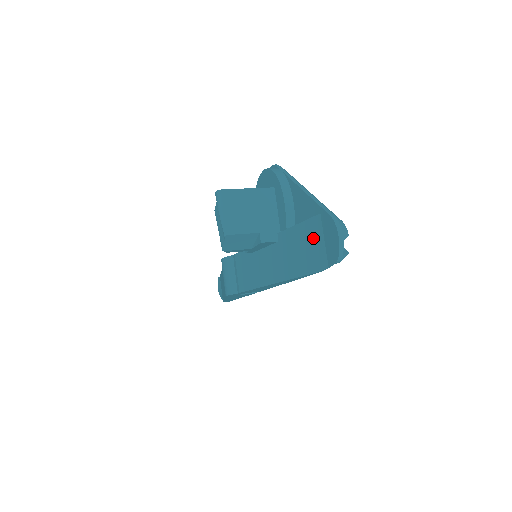
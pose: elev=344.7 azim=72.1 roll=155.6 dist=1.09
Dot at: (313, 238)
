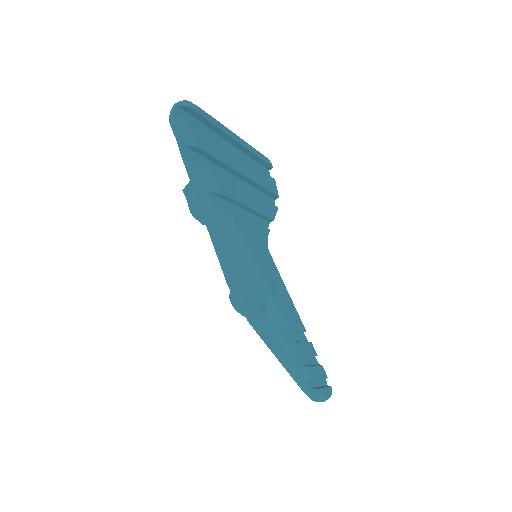
Dot at: occluded
